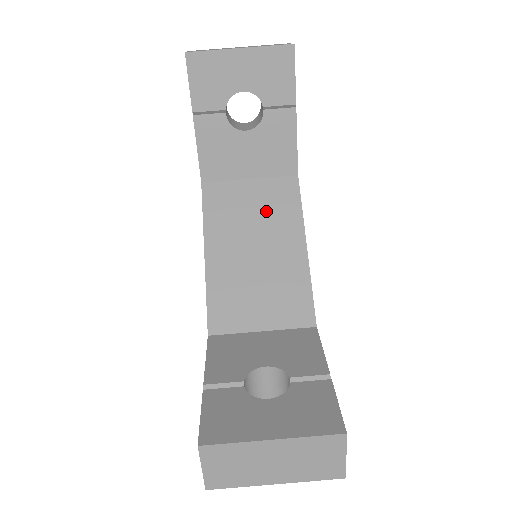
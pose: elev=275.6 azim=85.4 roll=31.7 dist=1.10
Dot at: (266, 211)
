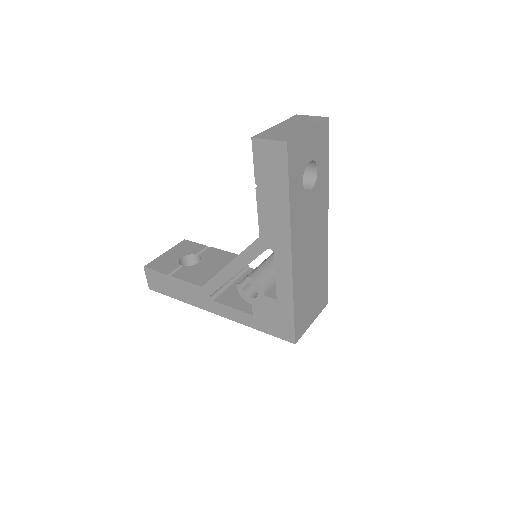
Dot at: occluded
